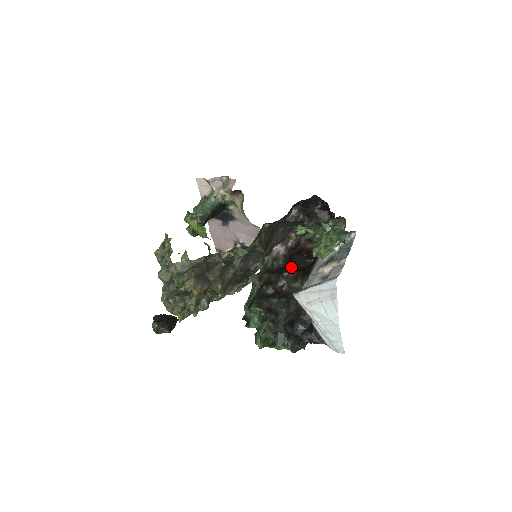
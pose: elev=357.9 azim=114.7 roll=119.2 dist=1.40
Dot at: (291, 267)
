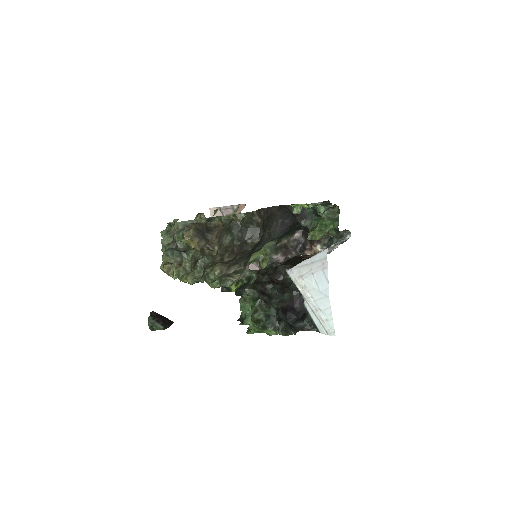
Dot at: occluded
